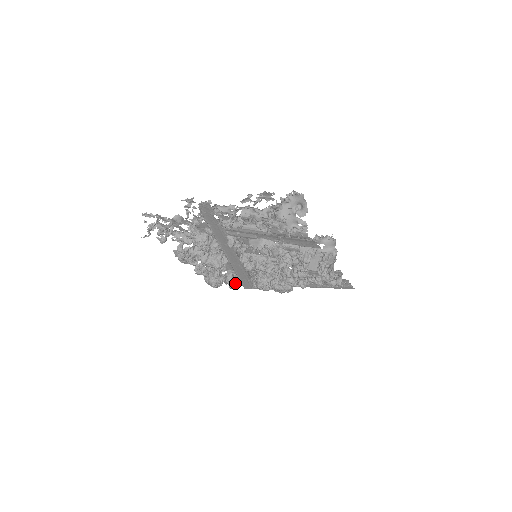
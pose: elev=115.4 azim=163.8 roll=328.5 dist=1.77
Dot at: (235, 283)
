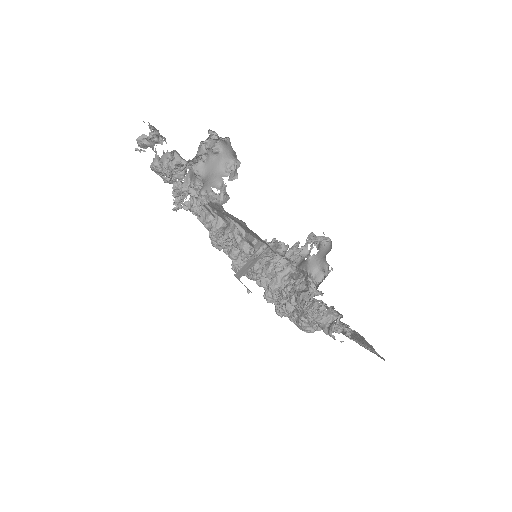
Dot at: occluded
